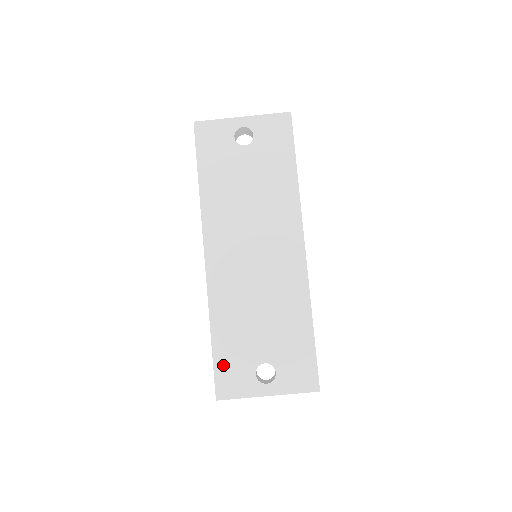
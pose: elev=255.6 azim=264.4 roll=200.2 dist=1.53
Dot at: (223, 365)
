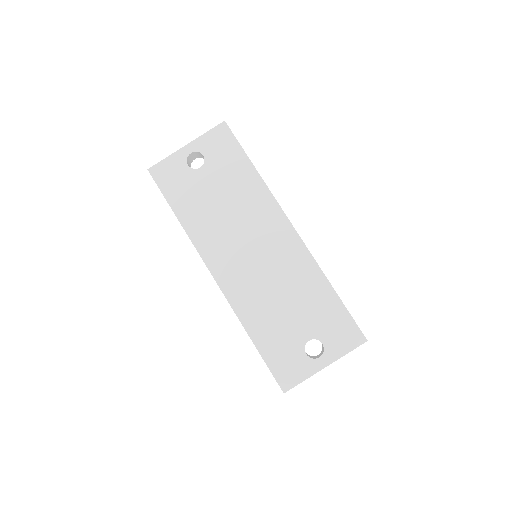
Dot at: (275, 360)
